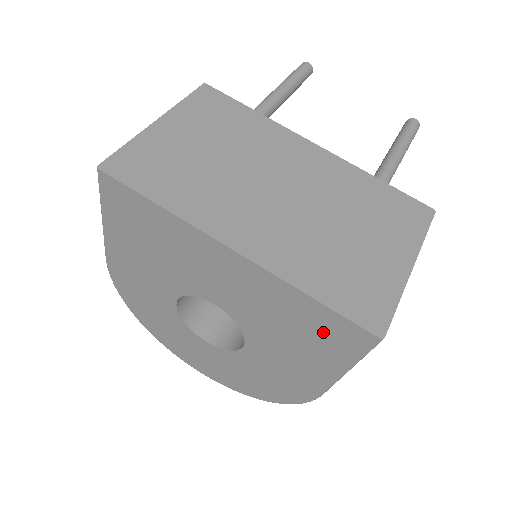
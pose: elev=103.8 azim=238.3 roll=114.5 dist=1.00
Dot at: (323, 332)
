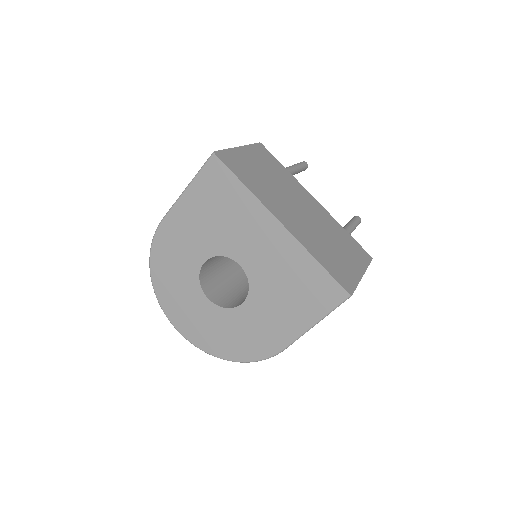
Dot at: (314, 290)
